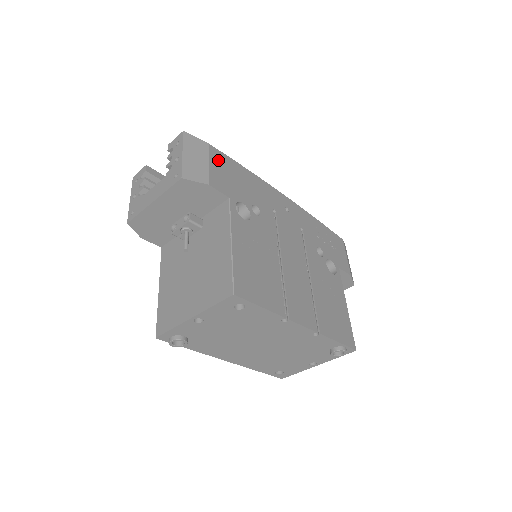
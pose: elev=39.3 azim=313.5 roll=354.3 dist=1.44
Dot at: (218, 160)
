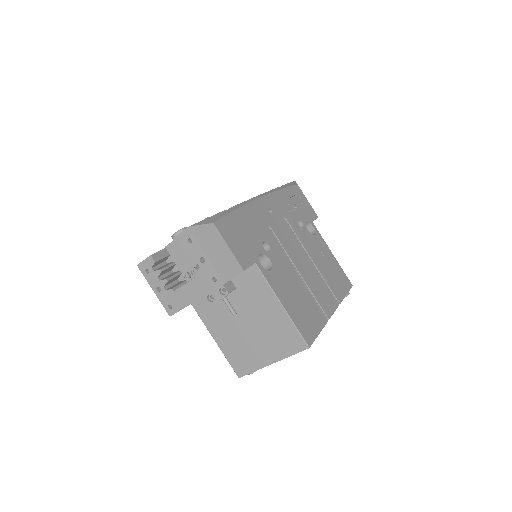
Dot at: (227, 232)
